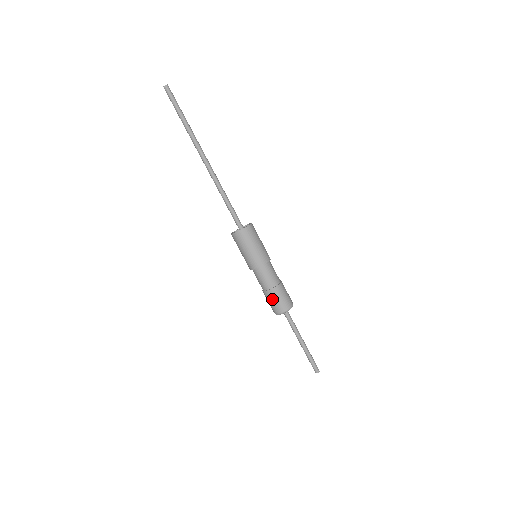
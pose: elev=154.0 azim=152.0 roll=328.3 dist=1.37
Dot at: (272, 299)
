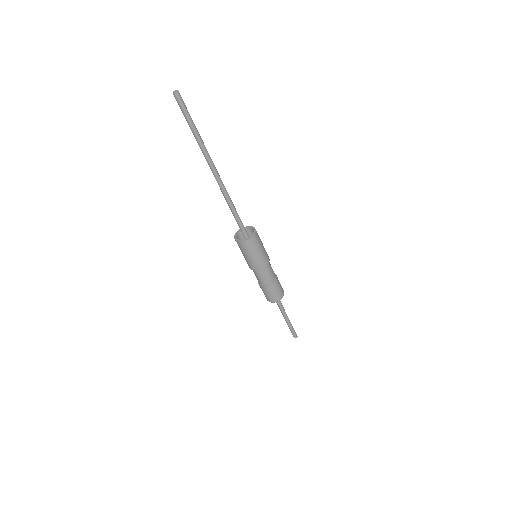
Dot at: (270, 292)
